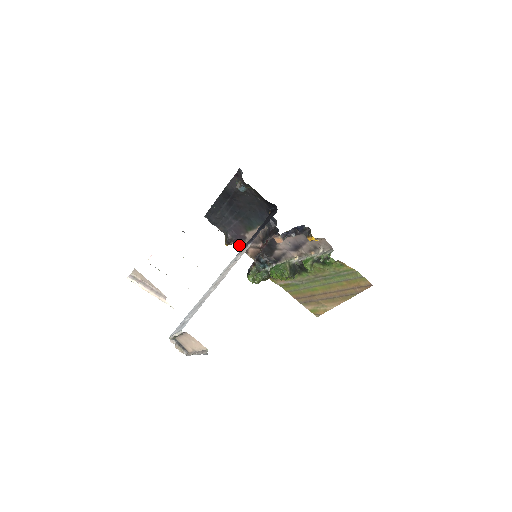
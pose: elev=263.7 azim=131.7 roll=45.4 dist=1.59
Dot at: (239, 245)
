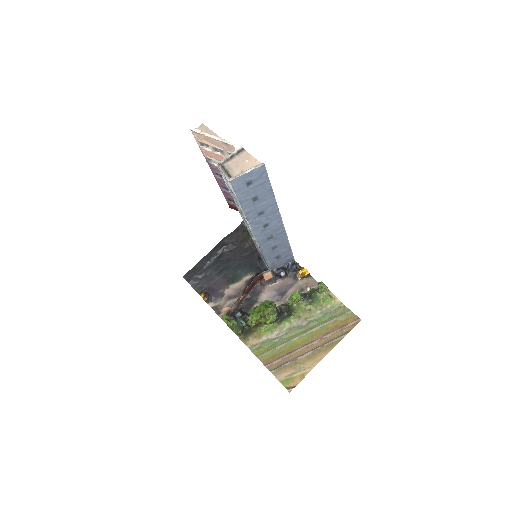
Dot at: (212, 306)
